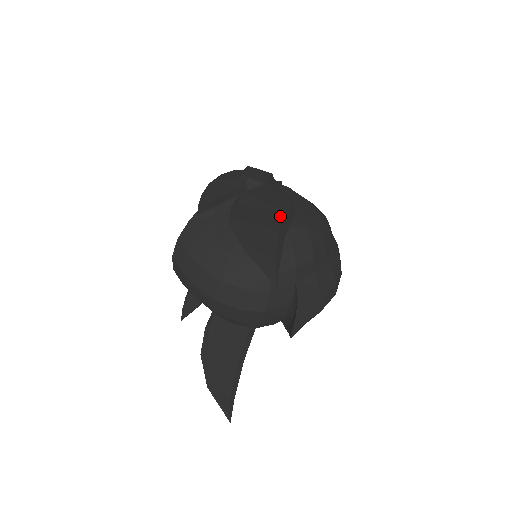
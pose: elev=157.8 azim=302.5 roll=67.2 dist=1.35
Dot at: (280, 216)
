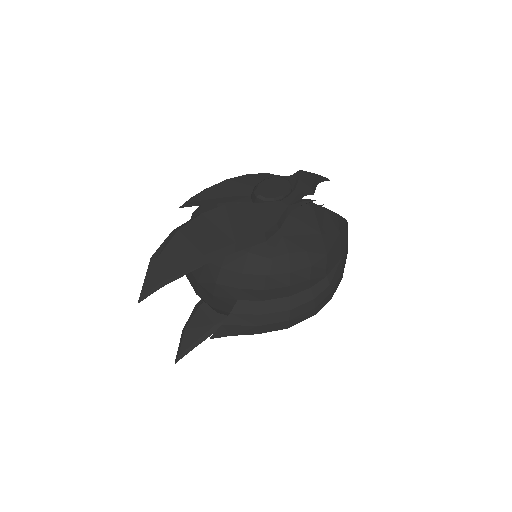
Dot at: (225, 242)
